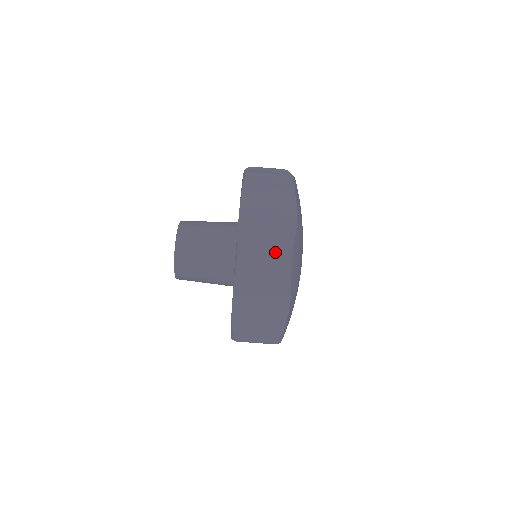
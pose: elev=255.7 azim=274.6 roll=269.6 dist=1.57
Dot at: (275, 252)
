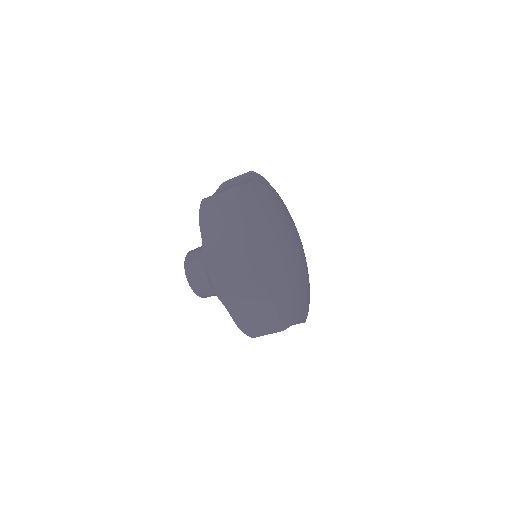
Dot at: (232, 265)
